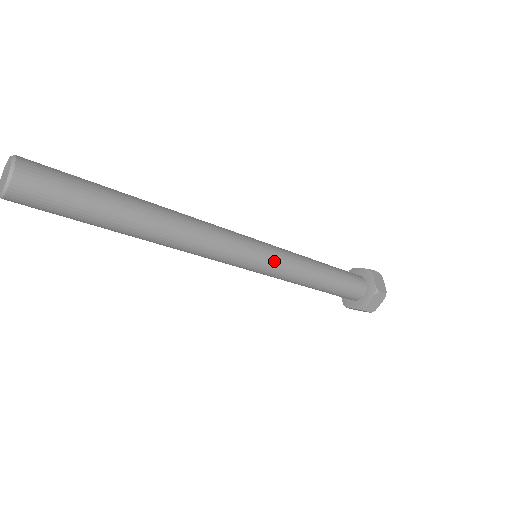
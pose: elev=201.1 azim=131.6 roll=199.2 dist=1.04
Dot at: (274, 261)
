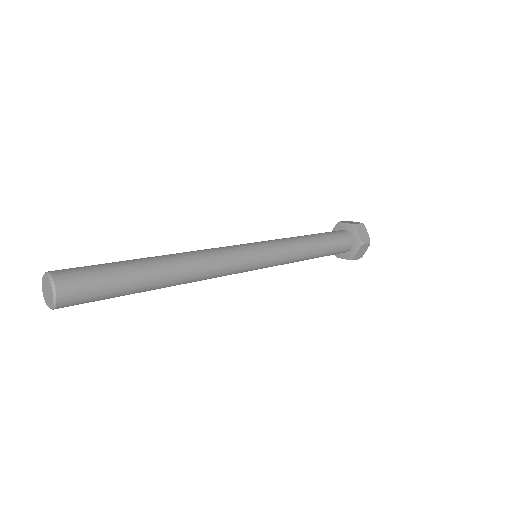
Dot at: (272, 258)
